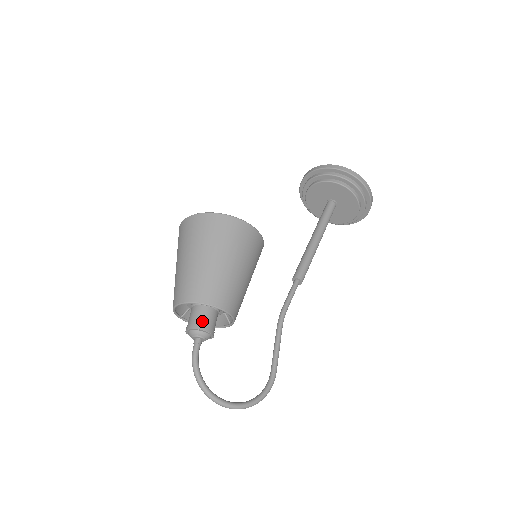
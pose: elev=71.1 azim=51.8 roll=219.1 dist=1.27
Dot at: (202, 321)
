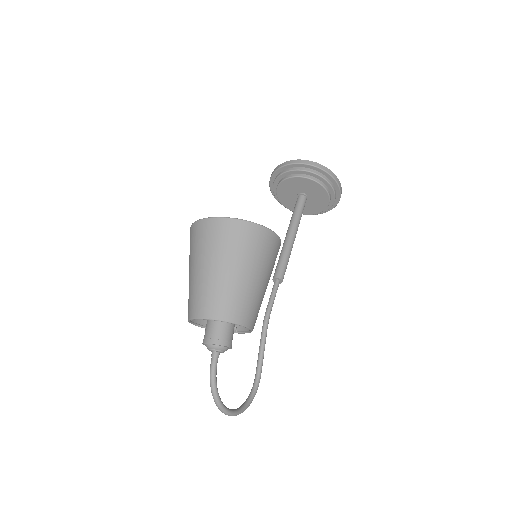
Dot at: (227, 337)
